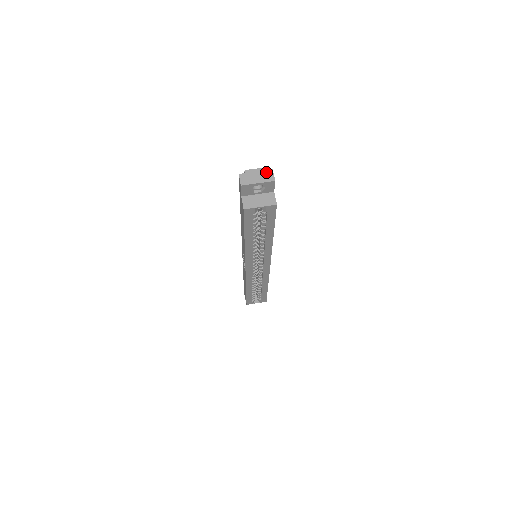
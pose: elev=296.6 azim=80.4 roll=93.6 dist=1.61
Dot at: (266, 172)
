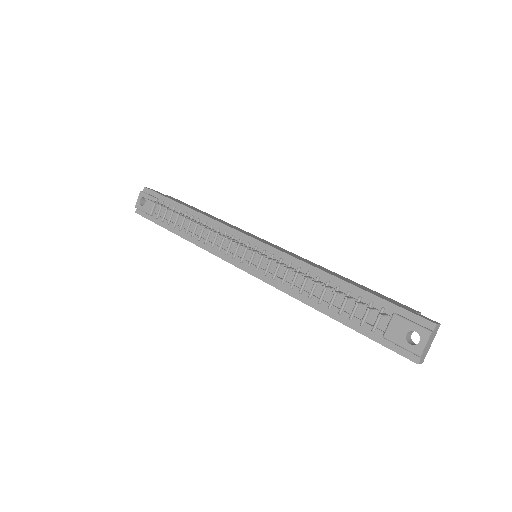
Dot at: (434, 333)
